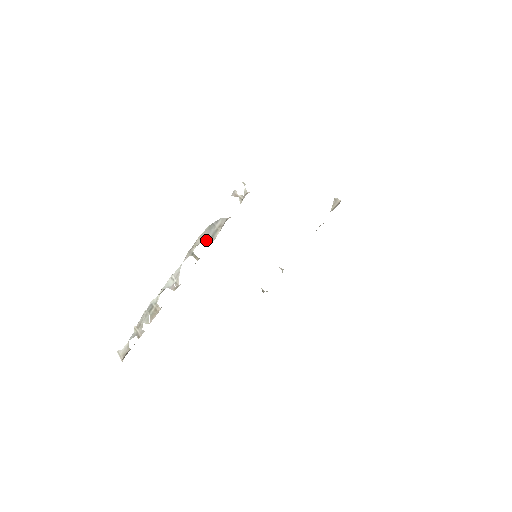
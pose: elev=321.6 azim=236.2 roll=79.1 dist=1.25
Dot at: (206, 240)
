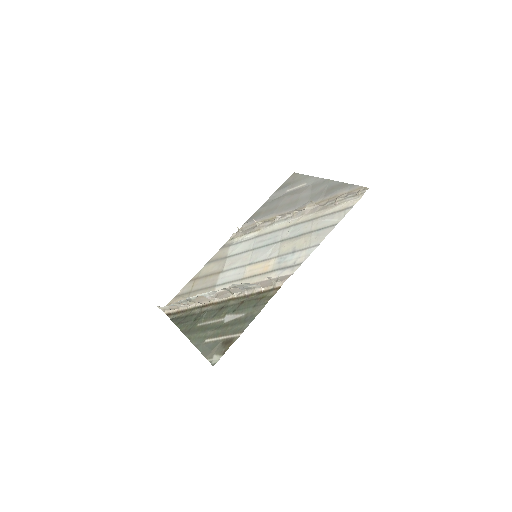
Dot at: (241, 288)
